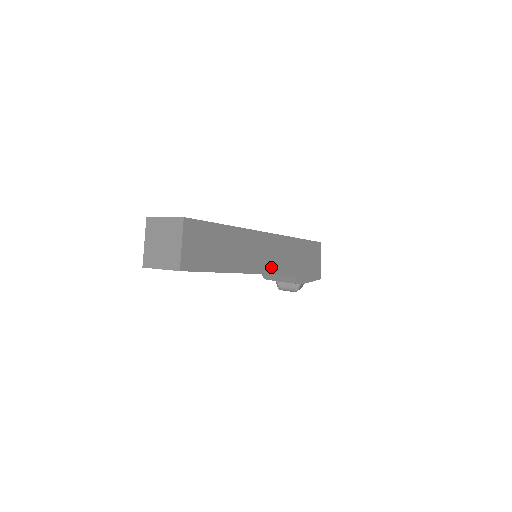
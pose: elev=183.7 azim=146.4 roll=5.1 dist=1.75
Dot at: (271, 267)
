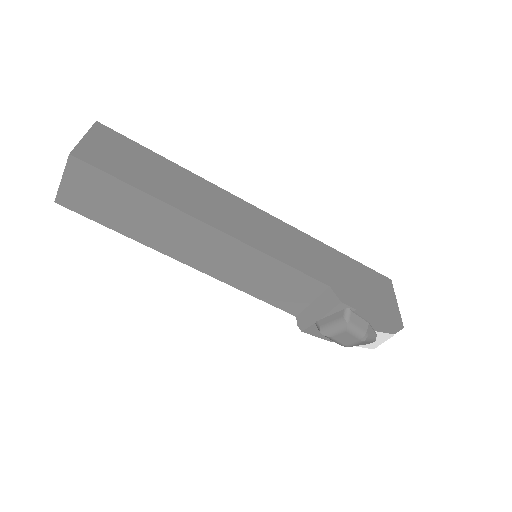
Dot at: (267, 247)
